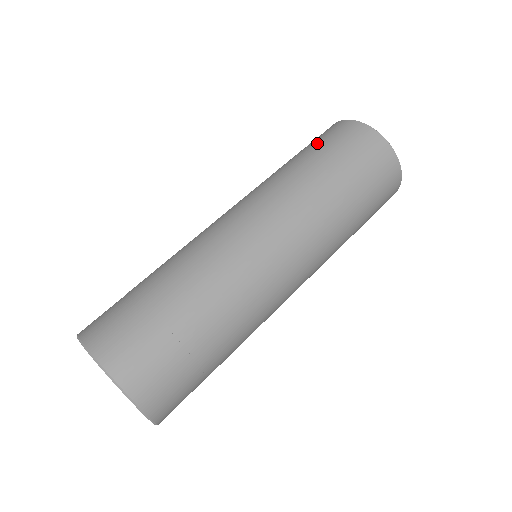
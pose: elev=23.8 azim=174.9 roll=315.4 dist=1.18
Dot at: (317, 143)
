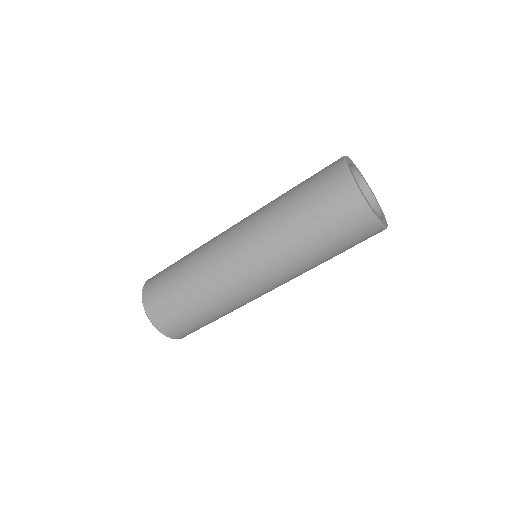
Dot at: (310, 178)
